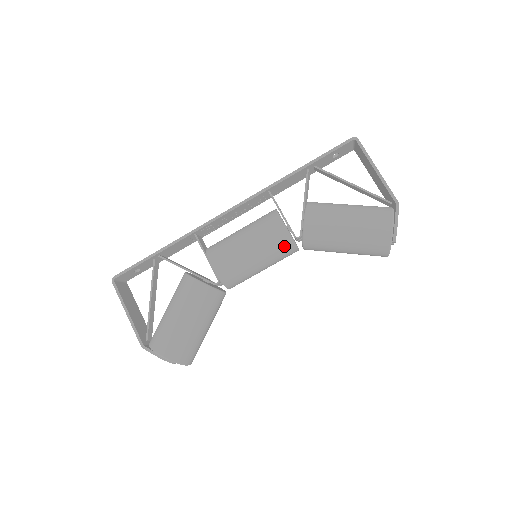
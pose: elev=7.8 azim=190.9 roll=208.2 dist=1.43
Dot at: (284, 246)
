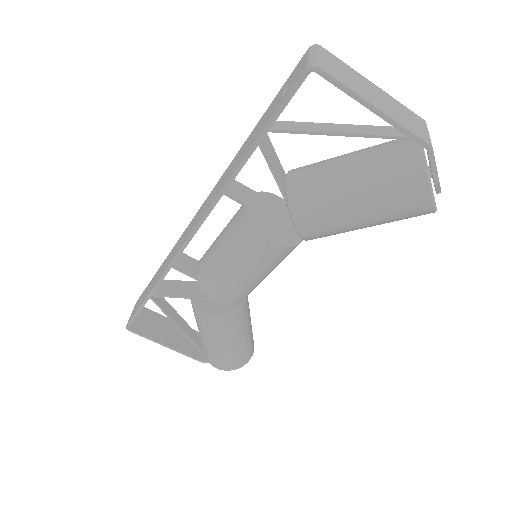
Dot at: (286, 254)
